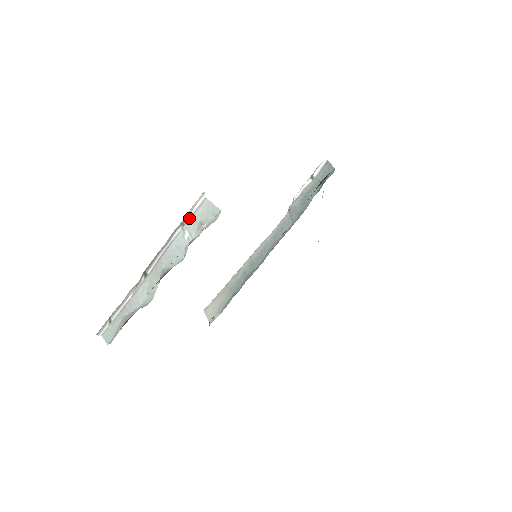
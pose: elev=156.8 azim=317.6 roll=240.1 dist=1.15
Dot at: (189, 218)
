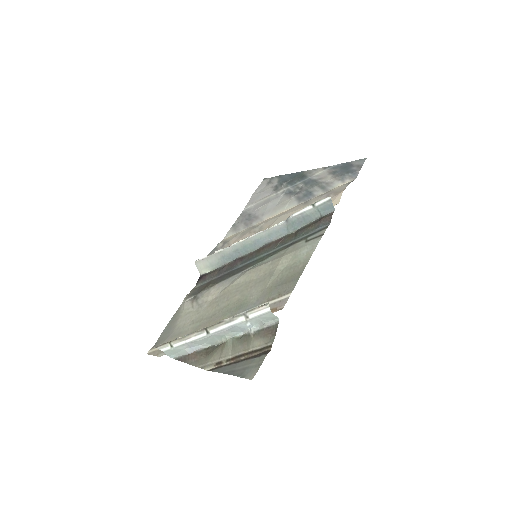
Dot at: (253, 317)
